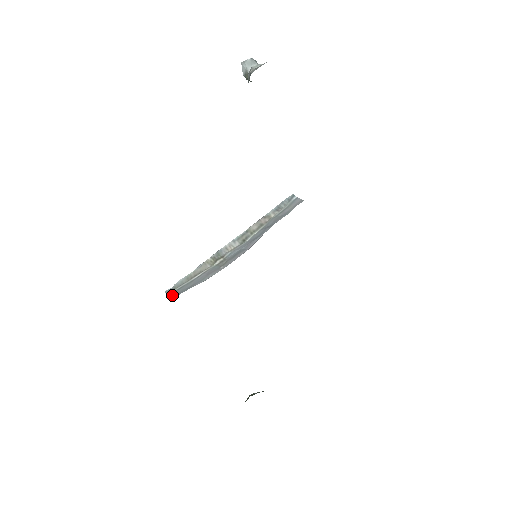
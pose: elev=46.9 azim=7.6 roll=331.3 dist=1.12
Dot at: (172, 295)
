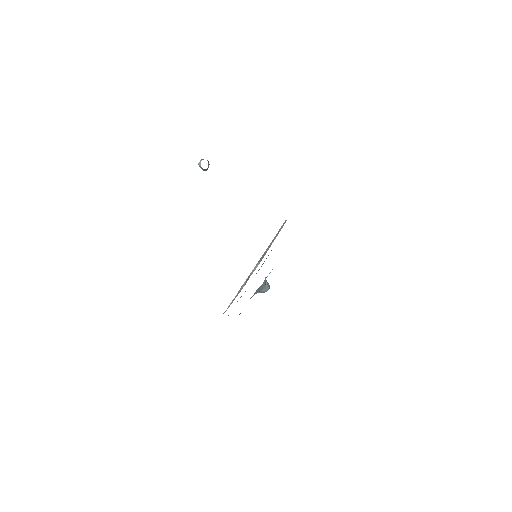
Dot at: occluded
